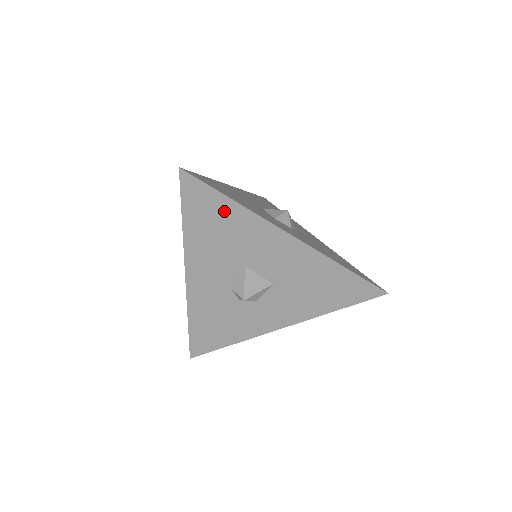
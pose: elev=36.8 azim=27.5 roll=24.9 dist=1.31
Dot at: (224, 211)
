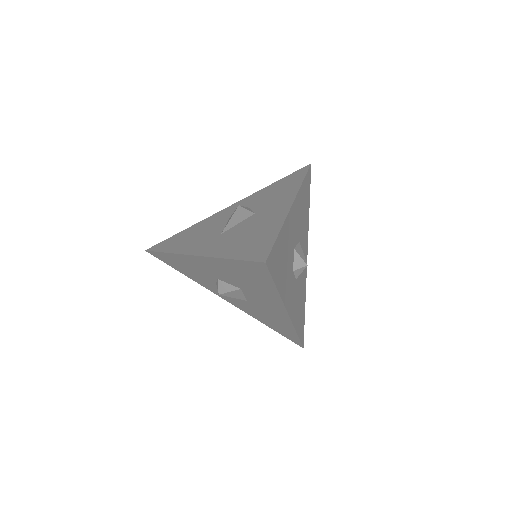
Dot at: (264, 284)
